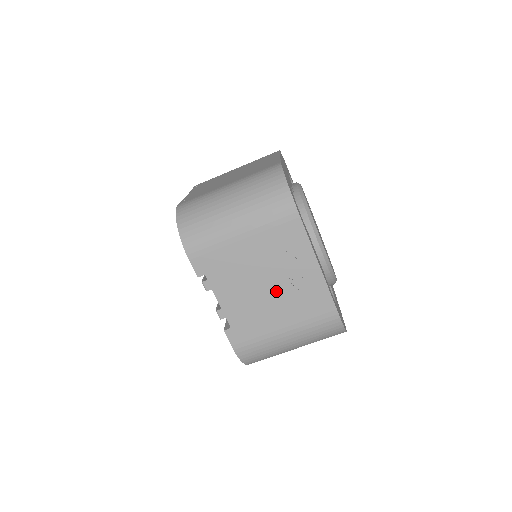
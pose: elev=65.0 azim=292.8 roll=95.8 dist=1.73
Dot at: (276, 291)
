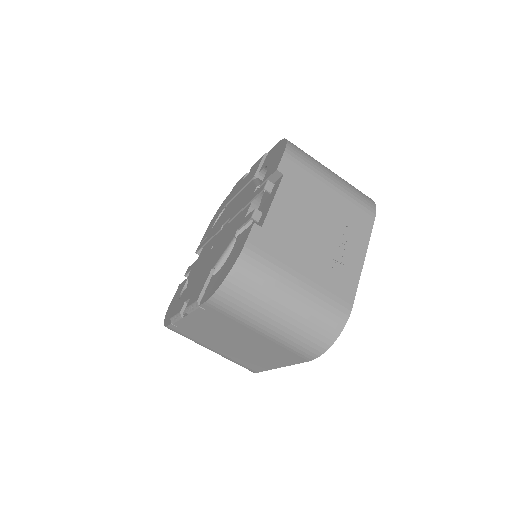
Dot at: (322, 242)
